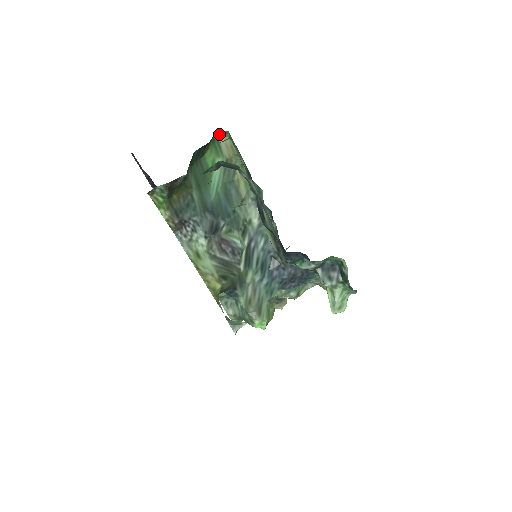
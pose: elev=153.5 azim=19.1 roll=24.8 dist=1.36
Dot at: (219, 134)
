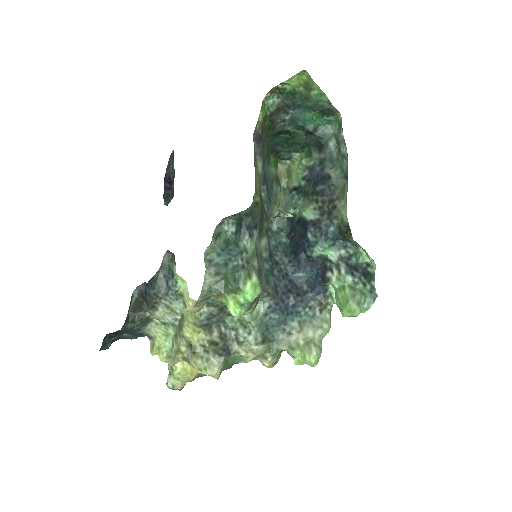
Dot at: (281, 162)
